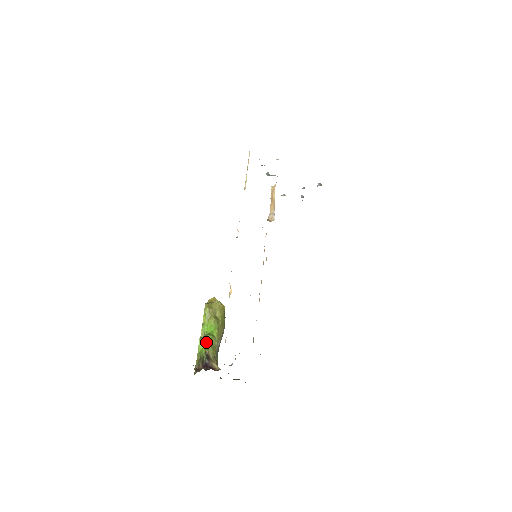
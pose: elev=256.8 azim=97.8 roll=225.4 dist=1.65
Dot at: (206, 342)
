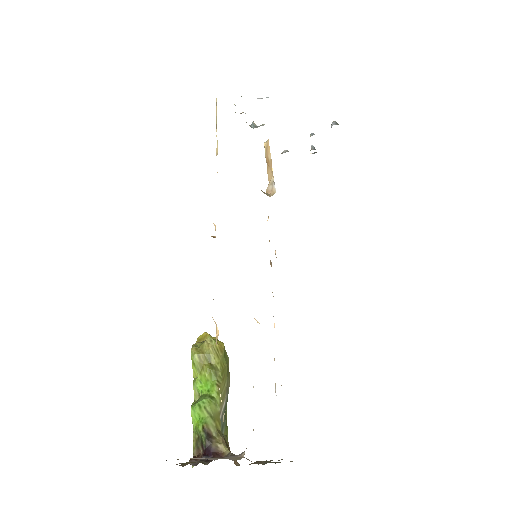
Dot at: (201, 411)
